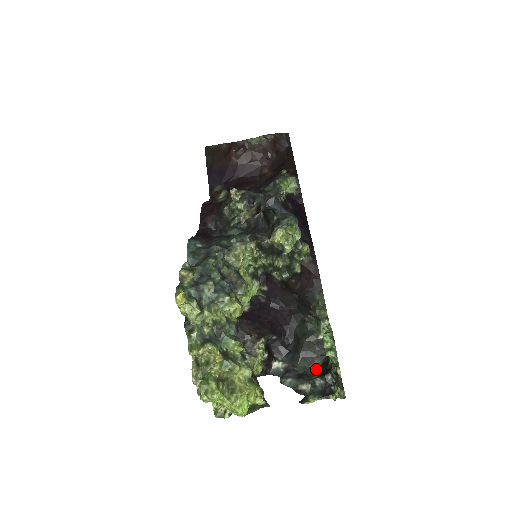
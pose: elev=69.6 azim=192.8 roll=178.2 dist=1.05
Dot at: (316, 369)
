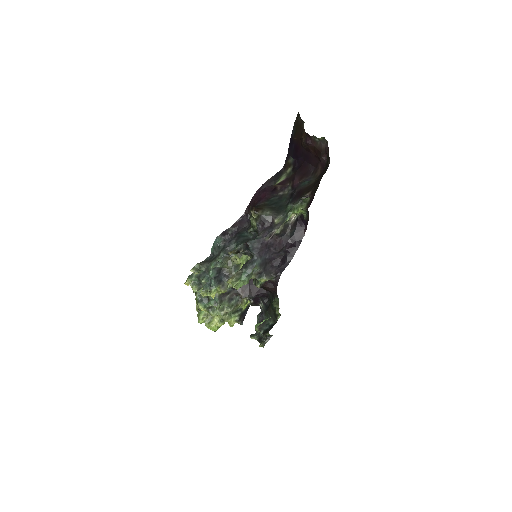
Dot at: (269, 324)
